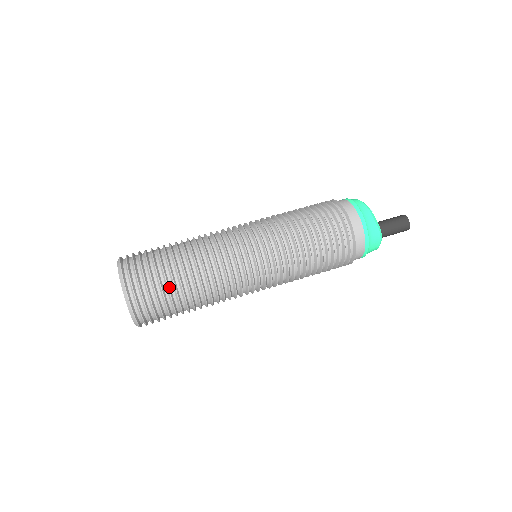
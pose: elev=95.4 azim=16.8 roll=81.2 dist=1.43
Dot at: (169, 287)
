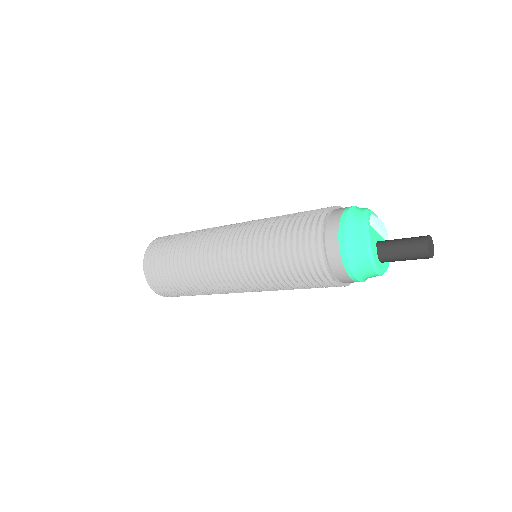
Dot at: (167, 261)
